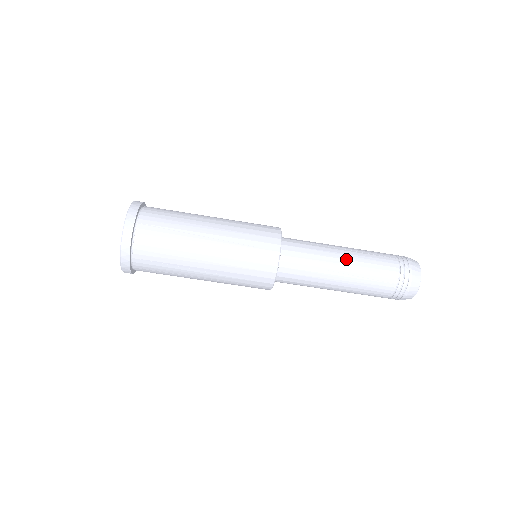
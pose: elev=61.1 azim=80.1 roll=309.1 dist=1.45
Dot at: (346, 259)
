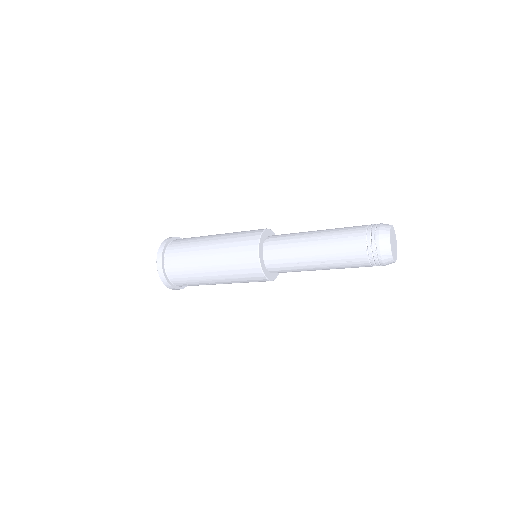
Dot at: (316, 250)
